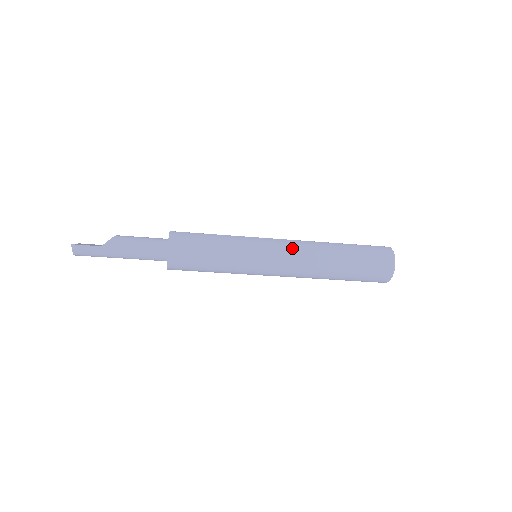
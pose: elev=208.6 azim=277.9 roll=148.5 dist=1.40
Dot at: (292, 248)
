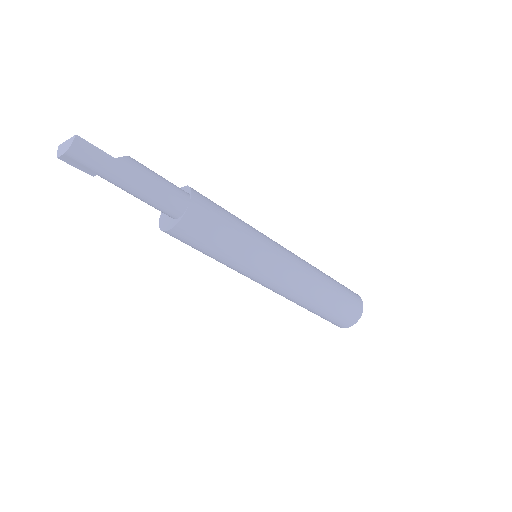
Dot at: (297, 259)
